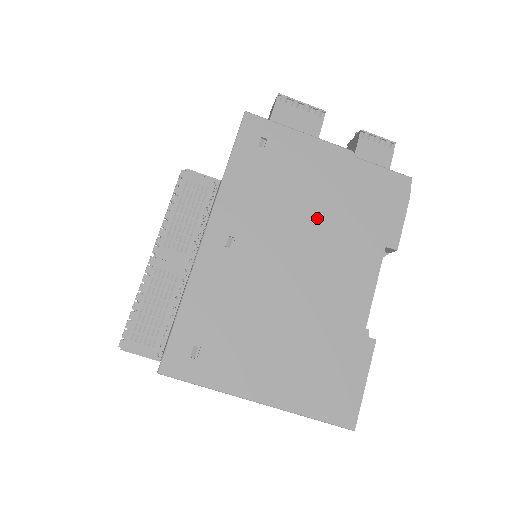
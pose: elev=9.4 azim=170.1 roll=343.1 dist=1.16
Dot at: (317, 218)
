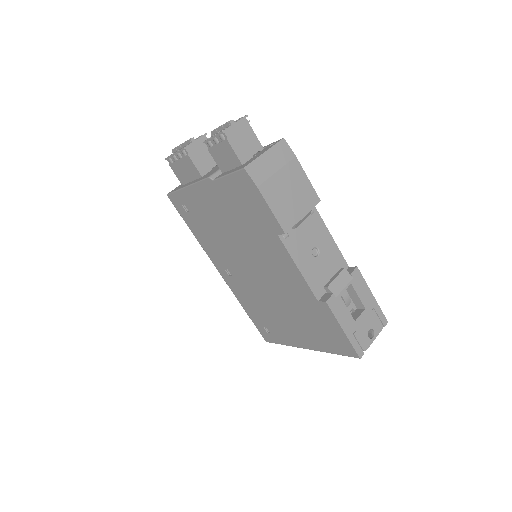
Dot at: (238, 238)
